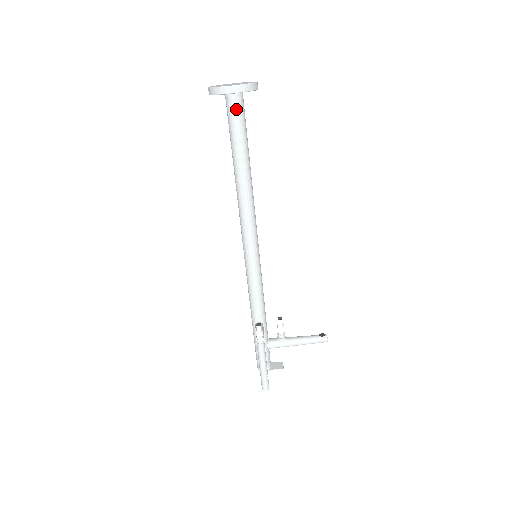
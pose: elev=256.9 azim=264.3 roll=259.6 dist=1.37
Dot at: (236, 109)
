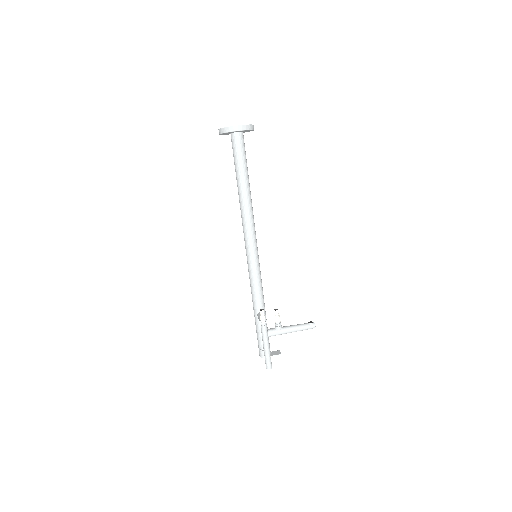
Dot at: (239, 143)
